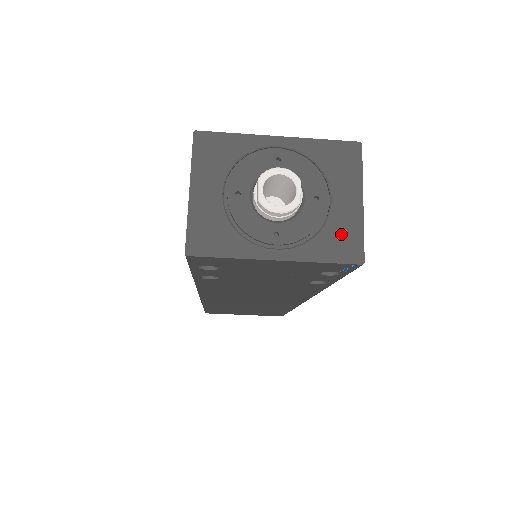
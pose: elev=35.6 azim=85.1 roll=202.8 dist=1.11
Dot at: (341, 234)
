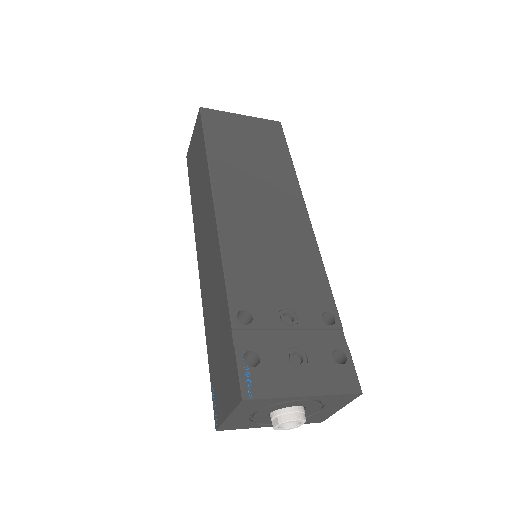
Dot at: (317, 418)
